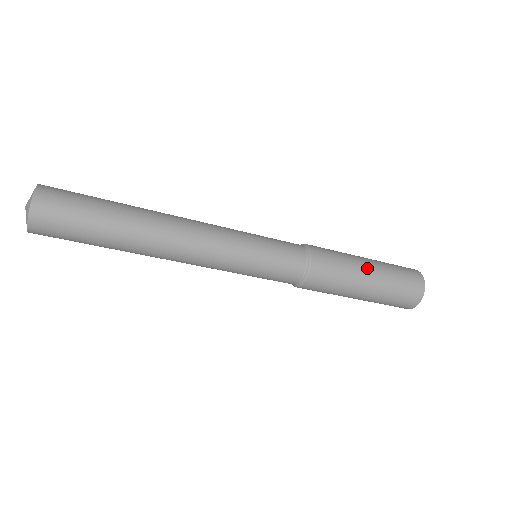
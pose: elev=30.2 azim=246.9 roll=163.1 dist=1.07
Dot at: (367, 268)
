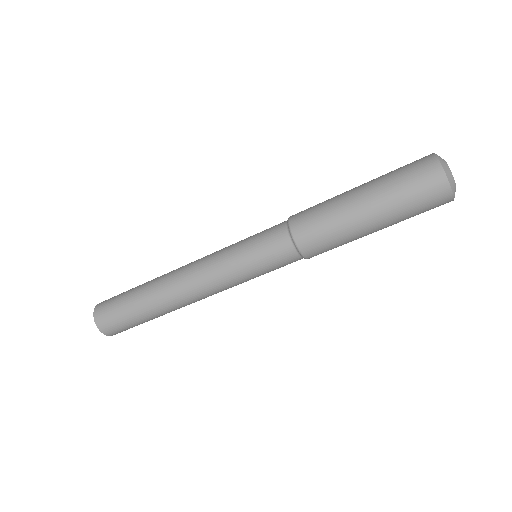
Dot at: (353, 189)
